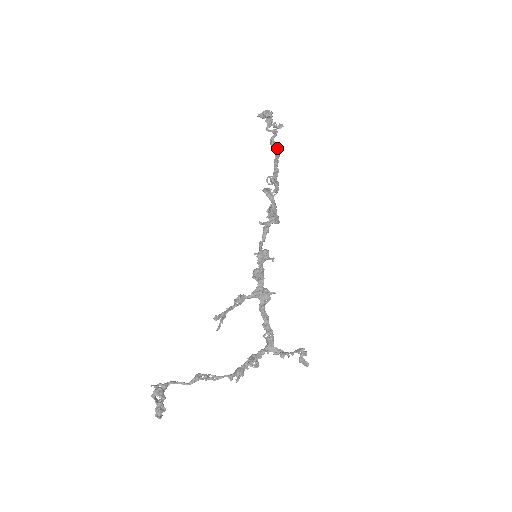
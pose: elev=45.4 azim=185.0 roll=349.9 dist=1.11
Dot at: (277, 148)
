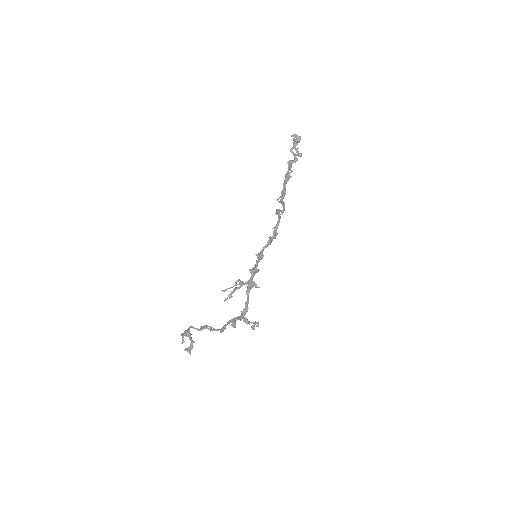
Dot at: (290, 169)
